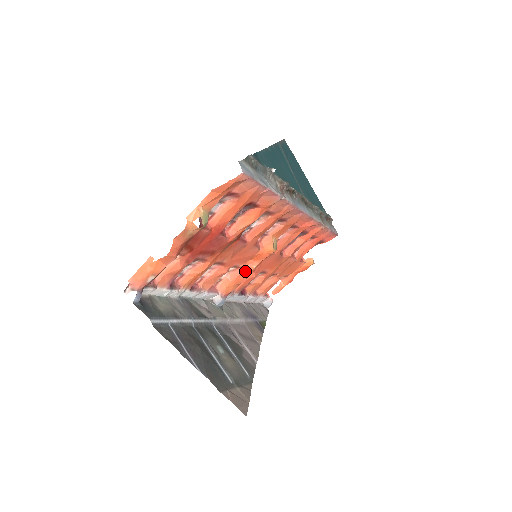
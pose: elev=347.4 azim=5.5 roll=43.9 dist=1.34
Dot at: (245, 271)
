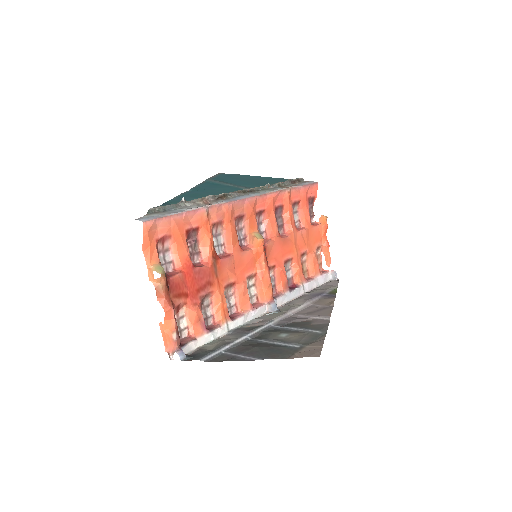
Dot at: (262, 272)
